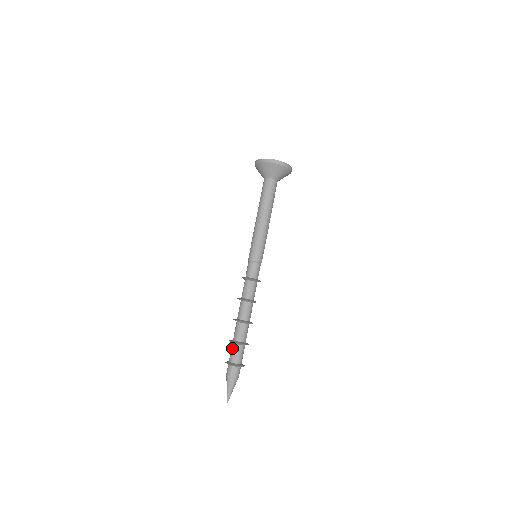
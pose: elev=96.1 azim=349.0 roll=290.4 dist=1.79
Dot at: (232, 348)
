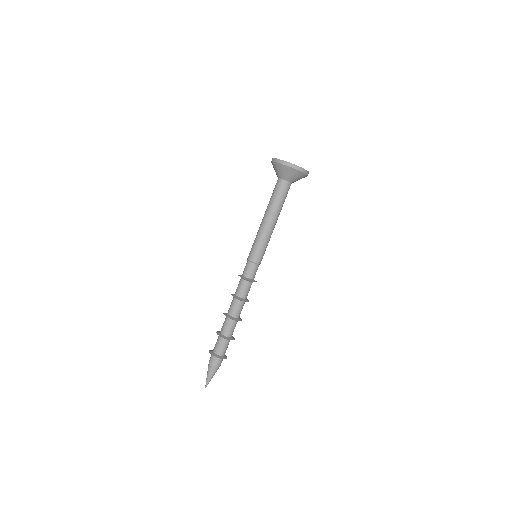
Dot at: (217, 339)
